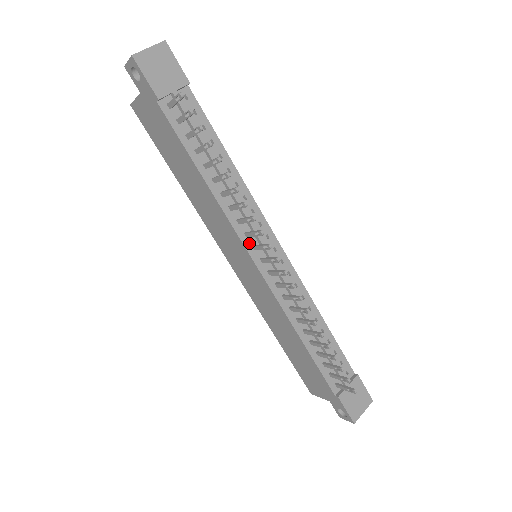
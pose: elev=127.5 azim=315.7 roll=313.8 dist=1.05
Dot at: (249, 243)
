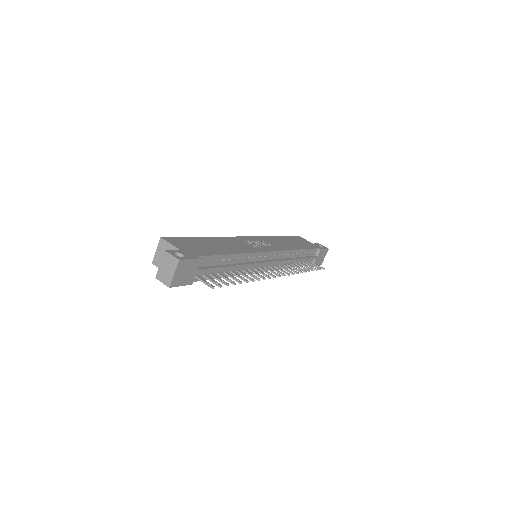
Dot at: occluded
